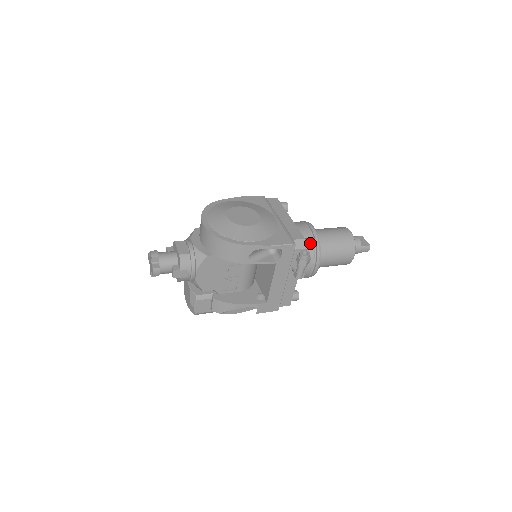
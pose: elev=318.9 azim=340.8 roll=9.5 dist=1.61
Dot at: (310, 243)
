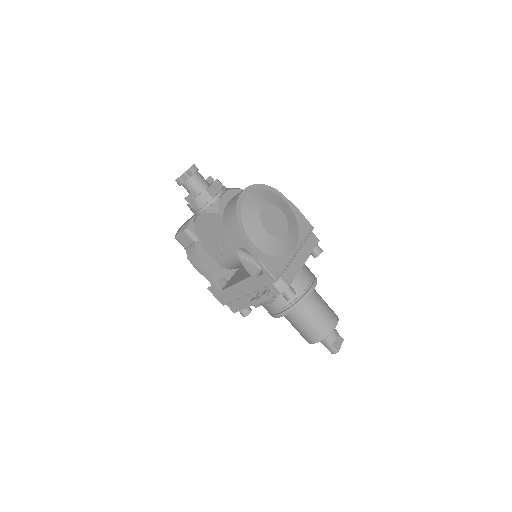
Dot at: (289, 294)
